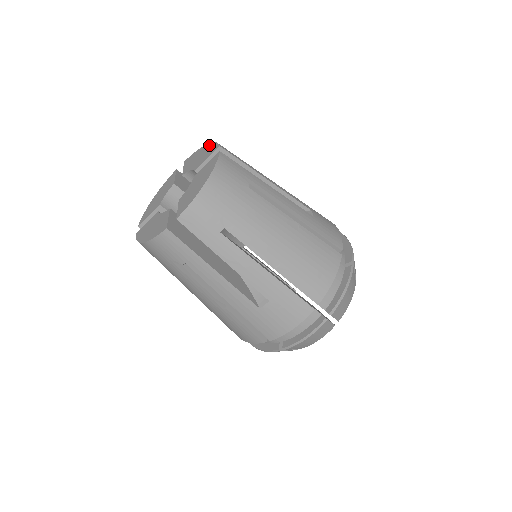
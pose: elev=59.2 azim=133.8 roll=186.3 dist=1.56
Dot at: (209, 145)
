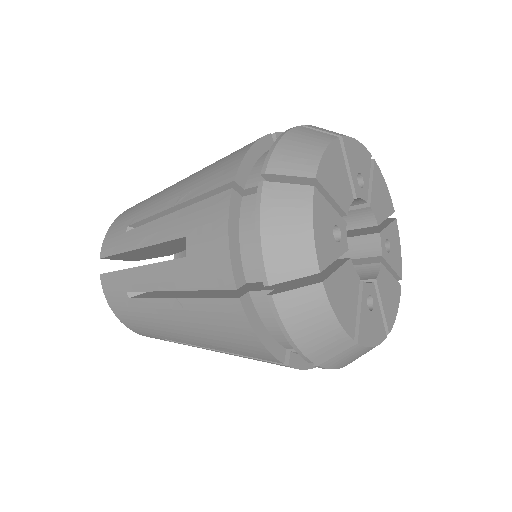
Dot at: occluded
